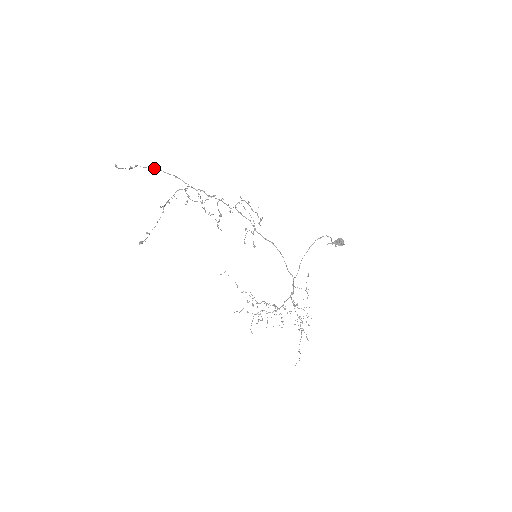
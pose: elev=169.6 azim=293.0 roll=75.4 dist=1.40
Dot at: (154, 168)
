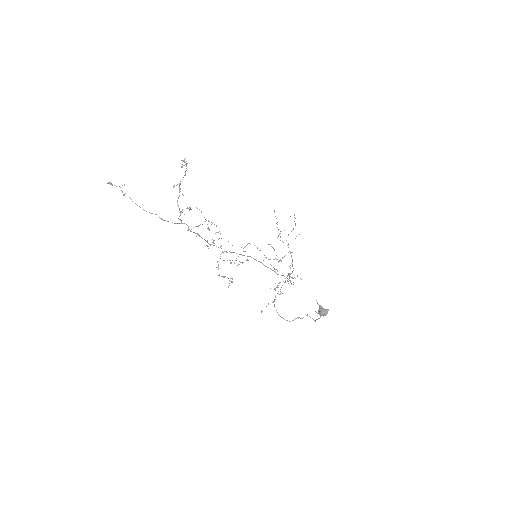
Dot at: (139, 206)
